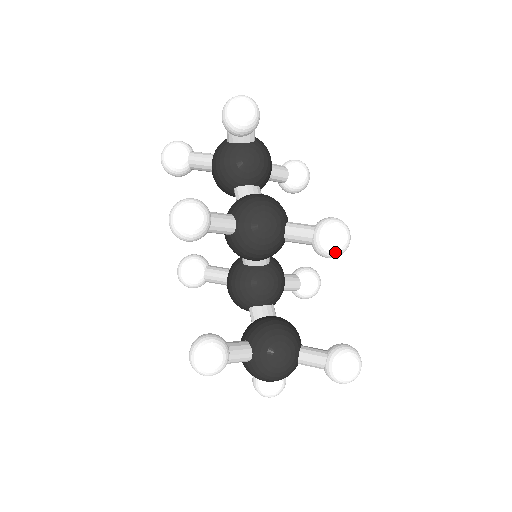
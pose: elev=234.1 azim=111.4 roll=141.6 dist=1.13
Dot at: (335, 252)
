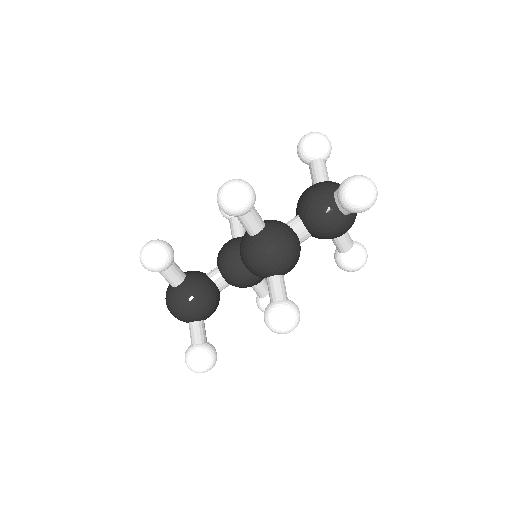
Dot at: (268, 325)
